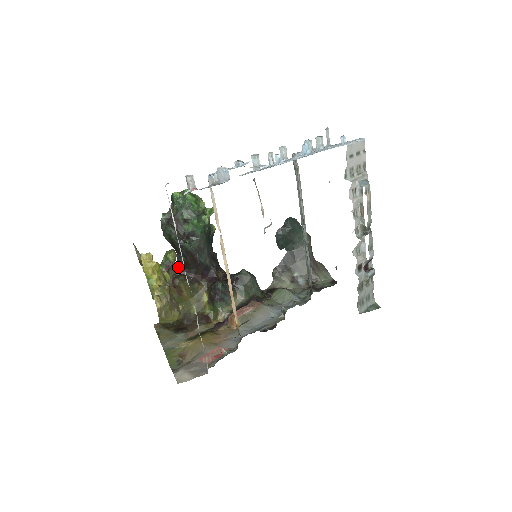
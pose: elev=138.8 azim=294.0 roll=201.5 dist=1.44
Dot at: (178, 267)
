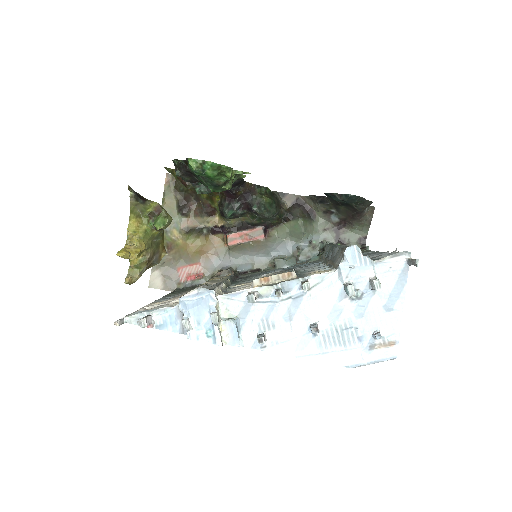
Dot at: occluded
